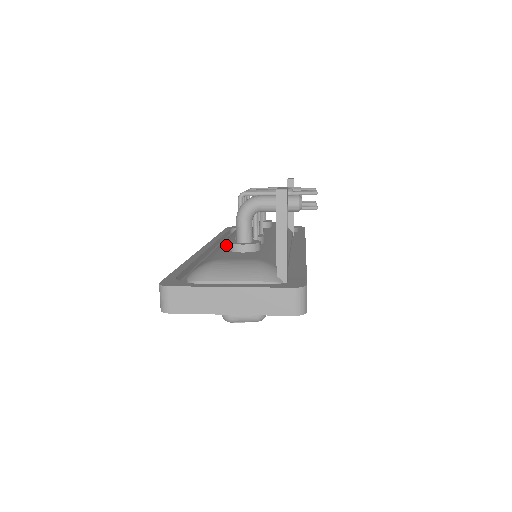
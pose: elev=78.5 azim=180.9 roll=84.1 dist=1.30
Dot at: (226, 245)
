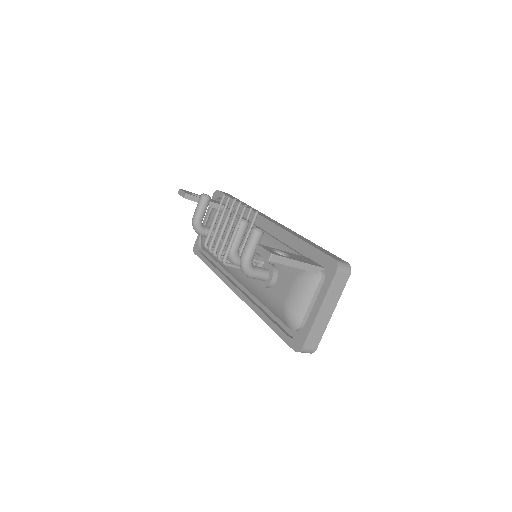
Dot at: (254, 284)
